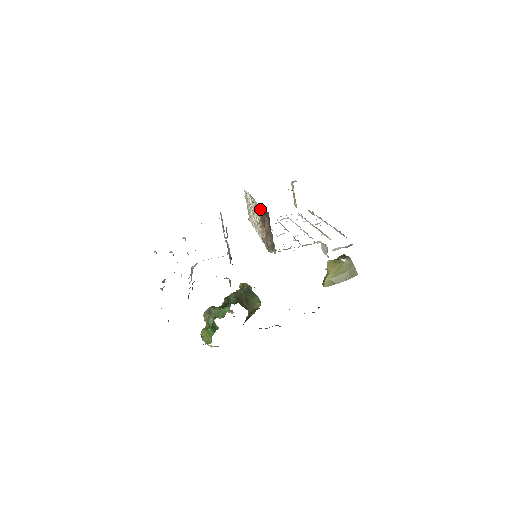
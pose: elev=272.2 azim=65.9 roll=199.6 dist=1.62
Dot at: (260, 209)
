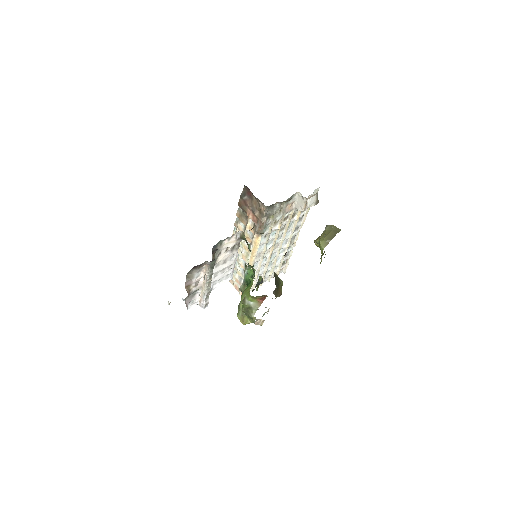
Dot at: (239, 211)
